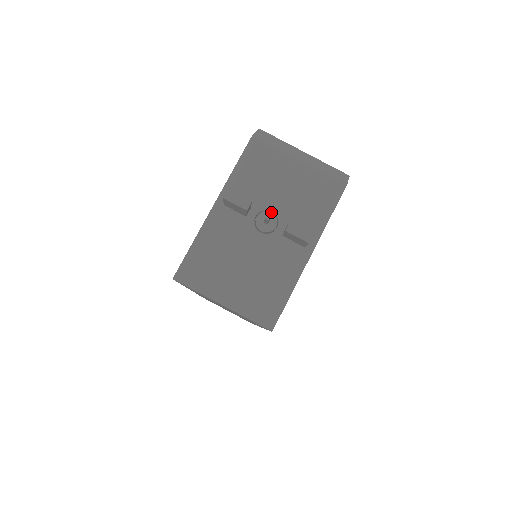
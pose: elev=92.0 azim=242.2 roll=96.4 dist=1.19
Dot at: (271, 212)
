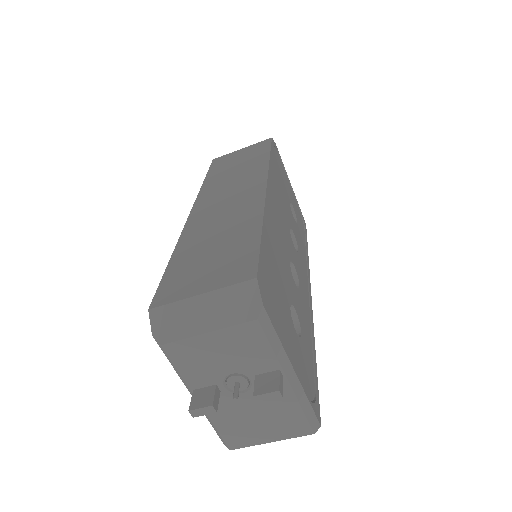
Dot at: (232, 376)
